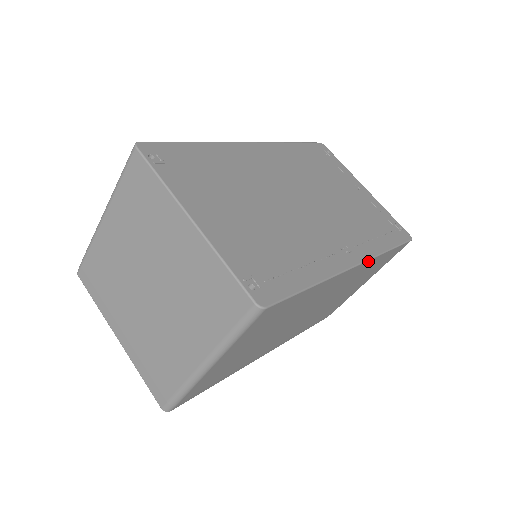
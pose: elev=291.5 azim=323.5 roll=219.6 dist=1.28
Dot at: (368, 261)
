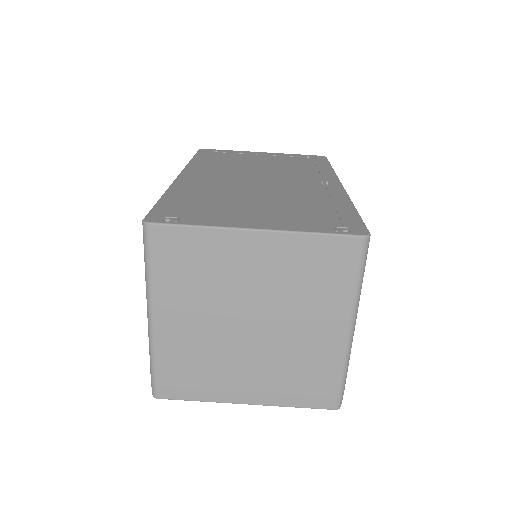
Dot at: occluded
